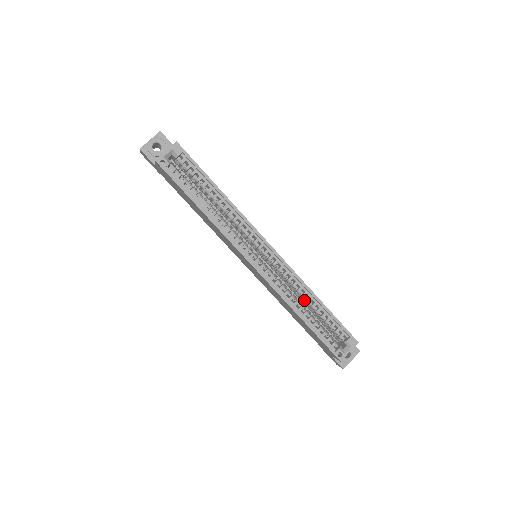
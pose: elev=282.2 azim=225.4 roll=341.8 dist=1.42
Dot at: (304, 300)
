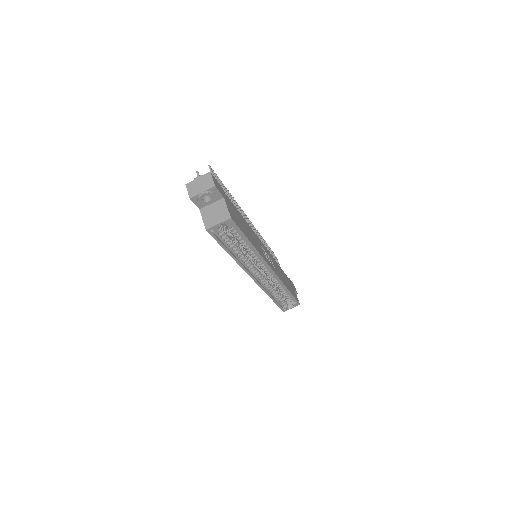
Dot at: occluded
